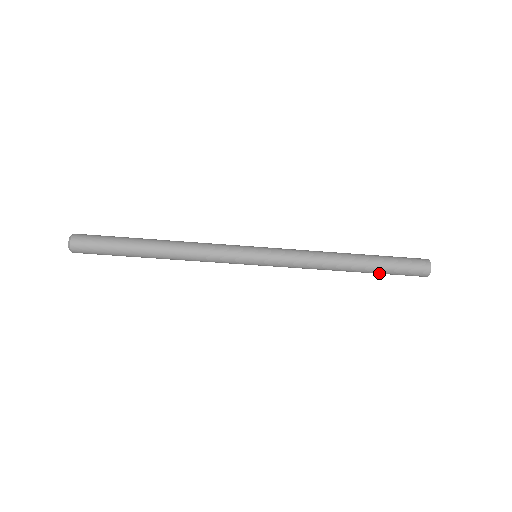
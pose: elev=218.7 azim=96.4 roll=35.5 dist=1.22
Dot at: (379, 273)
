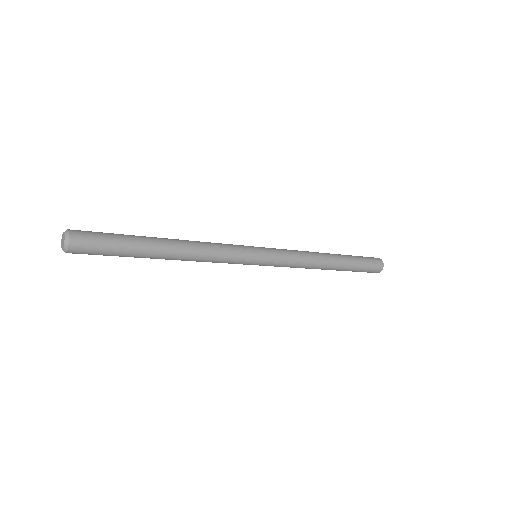
Dot at: occluded
